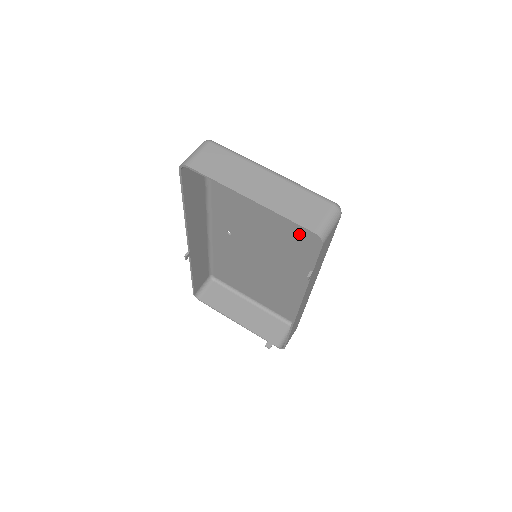
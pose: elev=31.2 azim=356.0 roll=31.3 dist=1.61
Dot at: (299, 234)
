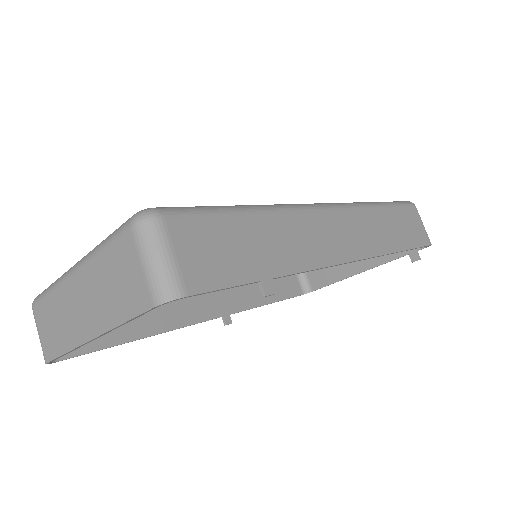
Dot at: occluded
